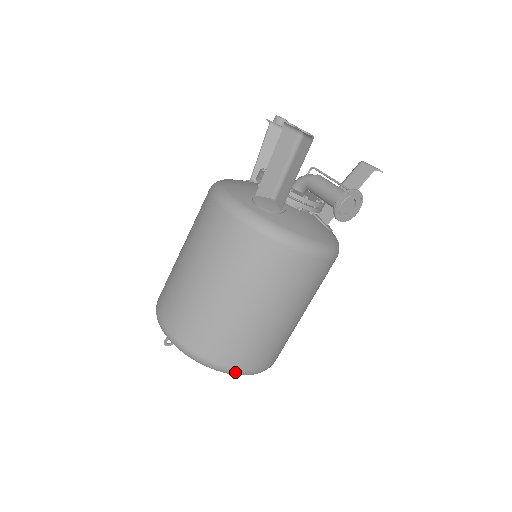
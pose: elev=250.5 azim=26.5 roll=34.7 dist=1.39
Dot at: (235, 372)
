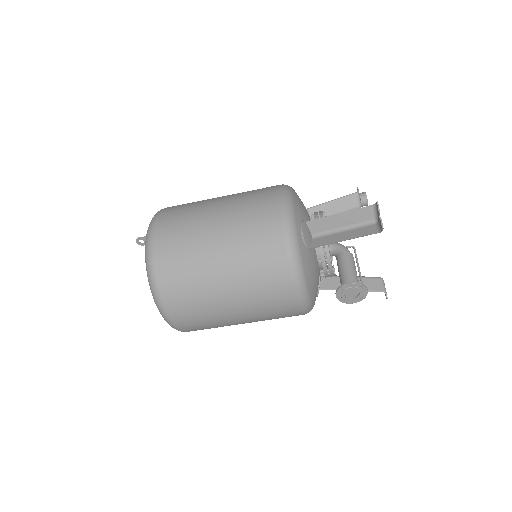
Dot at: (162, 308)
